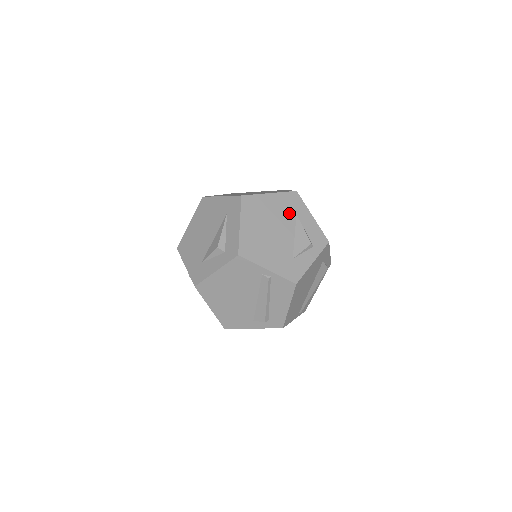
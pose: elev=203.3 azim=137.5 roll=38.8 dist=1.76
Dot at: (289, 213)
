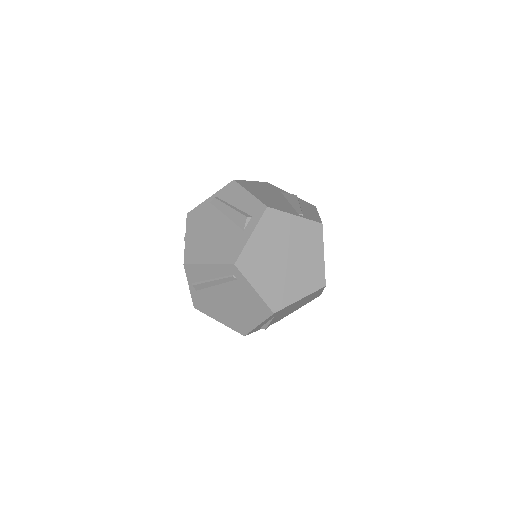
Dot at: occluded
